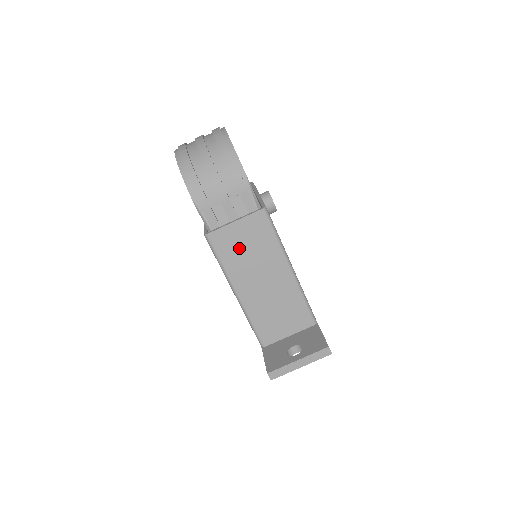
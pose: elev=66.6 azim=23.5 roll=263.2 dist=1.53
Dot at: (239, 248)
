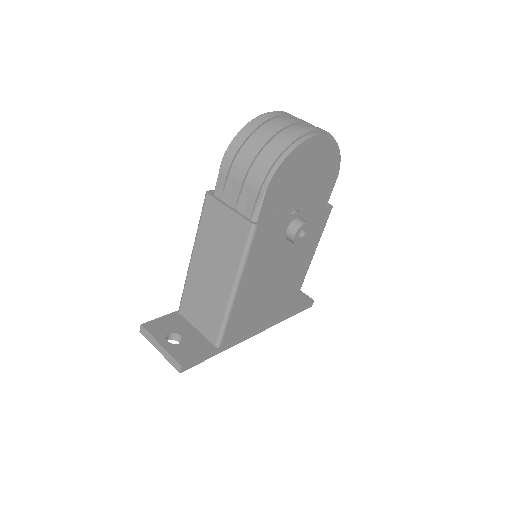
Dot at: (216, 230)
